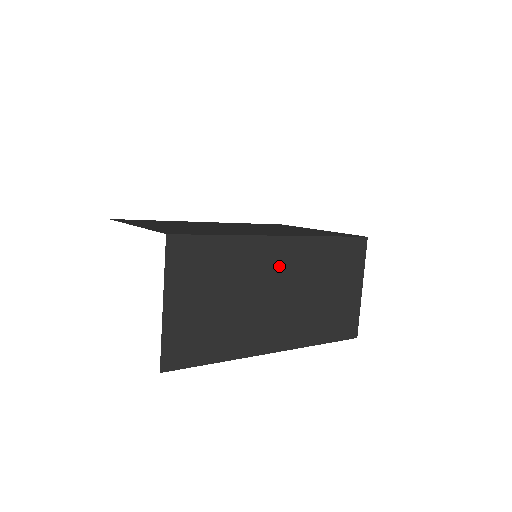
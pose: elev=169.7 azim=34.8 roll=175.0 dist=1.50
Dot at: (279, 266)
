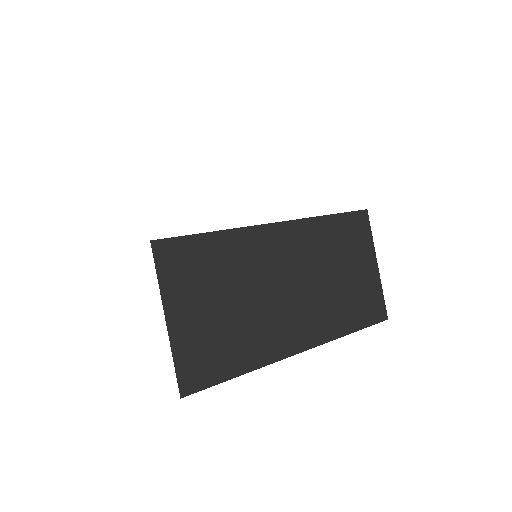
Dot at: (282, 255)
